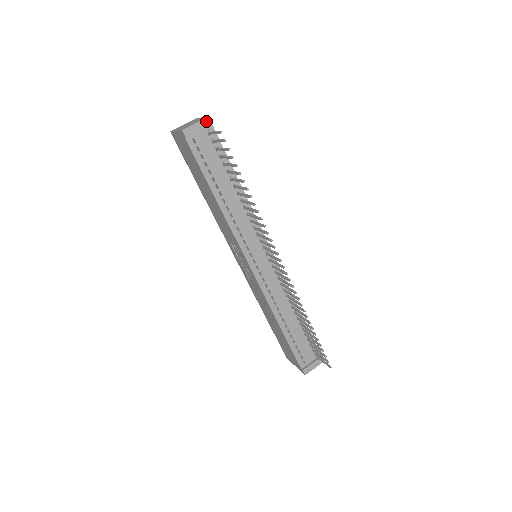
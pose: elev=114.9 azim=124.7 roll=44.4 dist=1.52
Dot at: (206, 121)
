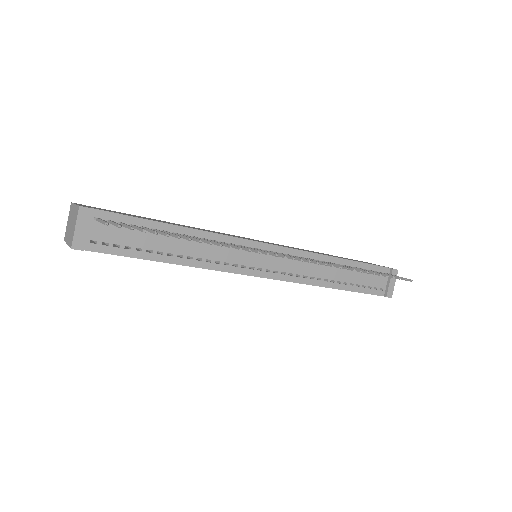
Dot at: (82, 214)
